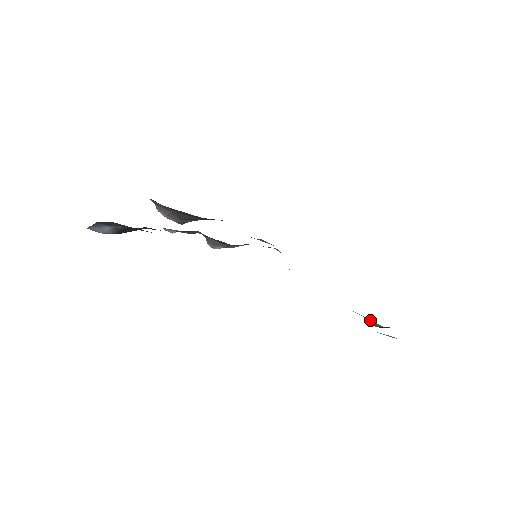
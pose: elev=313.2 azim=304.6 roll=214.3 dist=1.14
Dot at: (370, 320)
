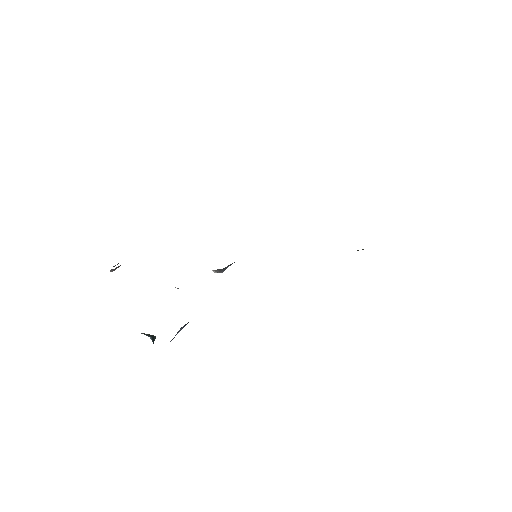
Dot at: occluded
